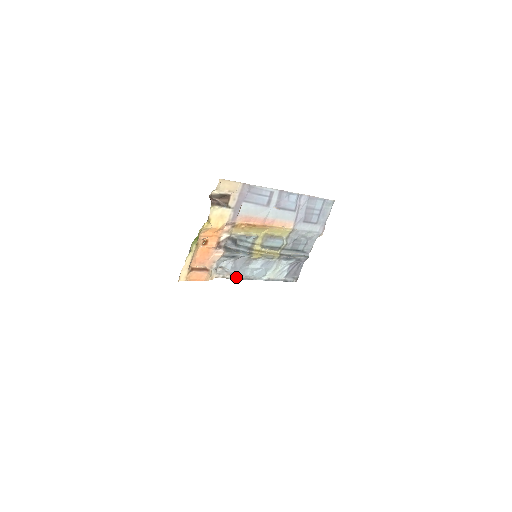
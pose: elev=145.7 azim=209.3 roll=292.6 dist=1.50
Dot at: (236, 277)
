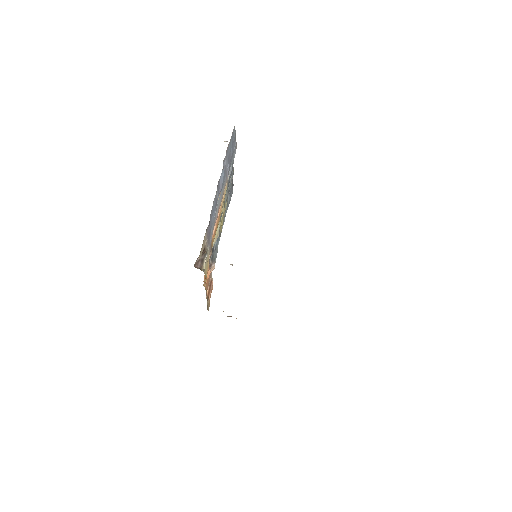
Dot at: occluded
